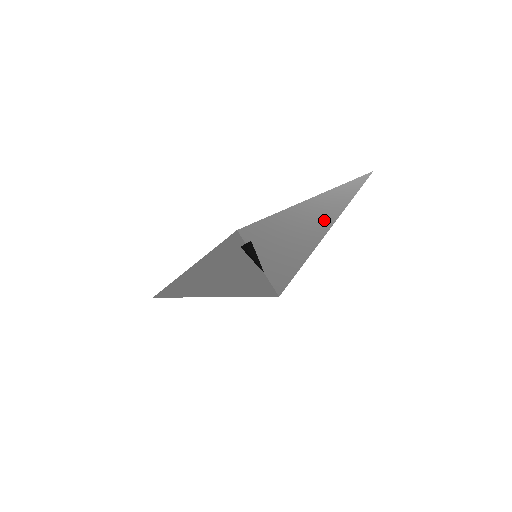
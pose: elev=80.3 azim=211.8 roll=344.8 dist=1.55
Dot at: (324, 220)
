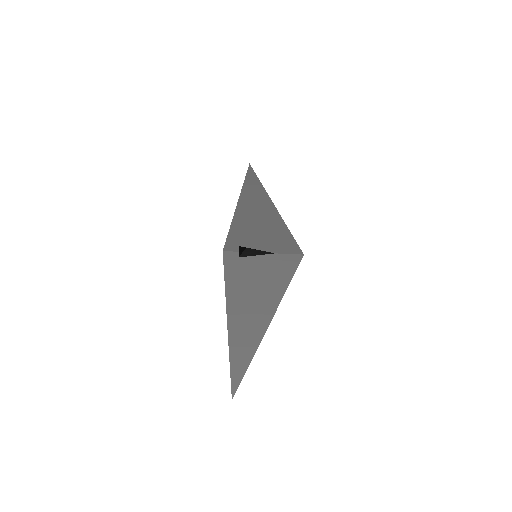
Dot at: (261, 199)
